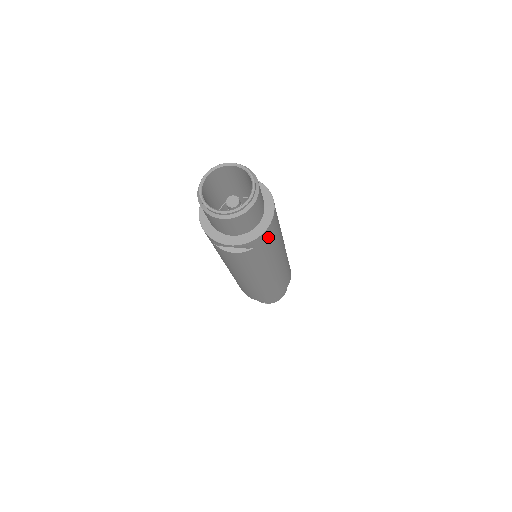
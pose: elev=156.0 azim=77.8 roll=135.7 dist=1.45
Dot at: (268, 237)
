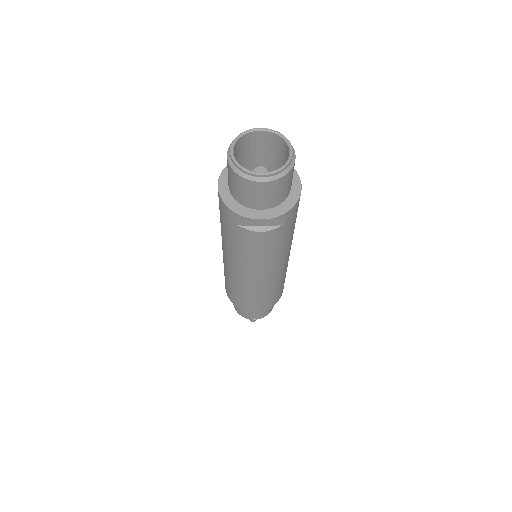
Dot at: (295, 213)
